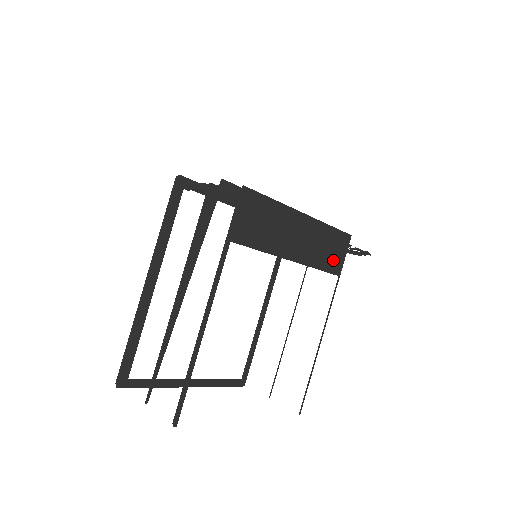
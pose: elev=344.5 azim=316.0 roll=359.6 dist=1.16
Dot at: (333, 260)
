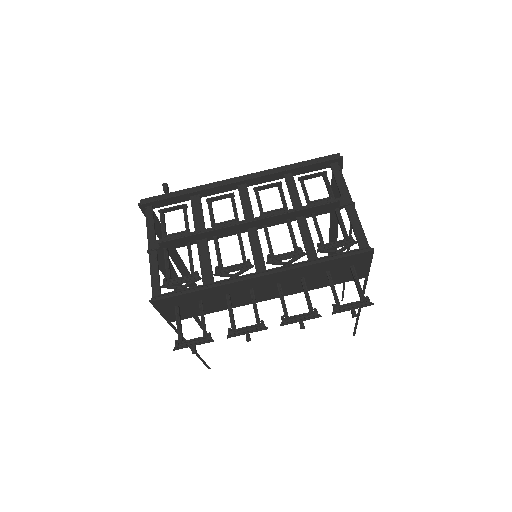
Dot at: (345, 275)
